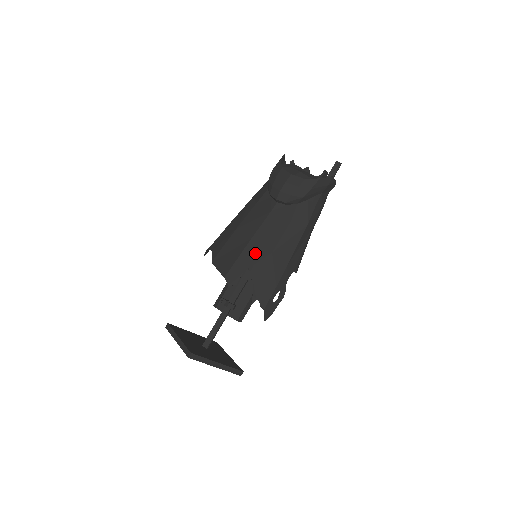
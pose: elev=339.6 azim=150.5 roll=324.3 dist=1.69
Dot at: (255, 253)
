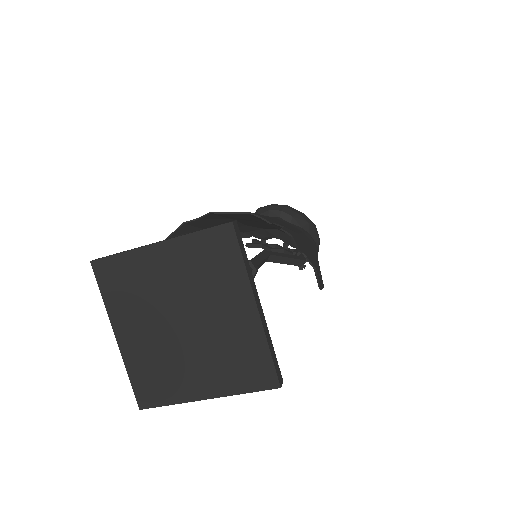
Dot at: (278, 223)
